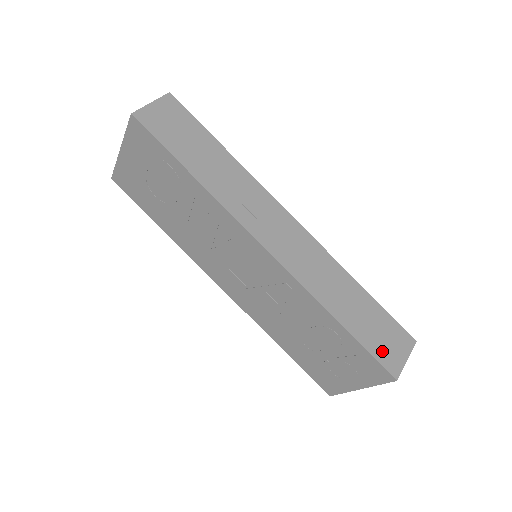
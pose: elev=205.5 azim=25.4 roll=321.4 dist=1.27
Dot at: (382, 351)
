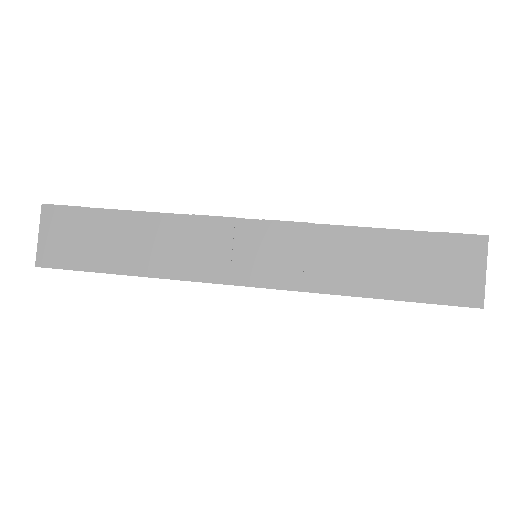
Dot at: (445, 288)
